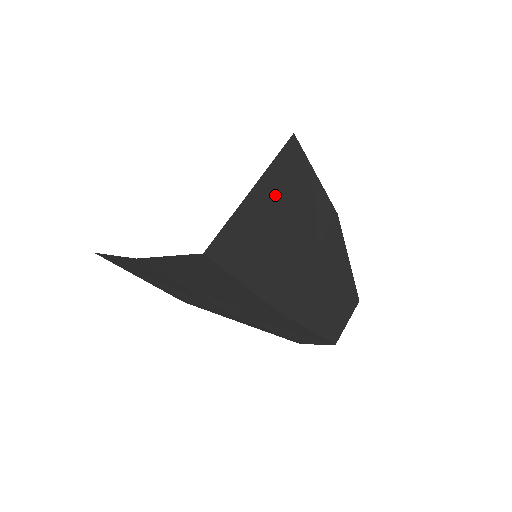
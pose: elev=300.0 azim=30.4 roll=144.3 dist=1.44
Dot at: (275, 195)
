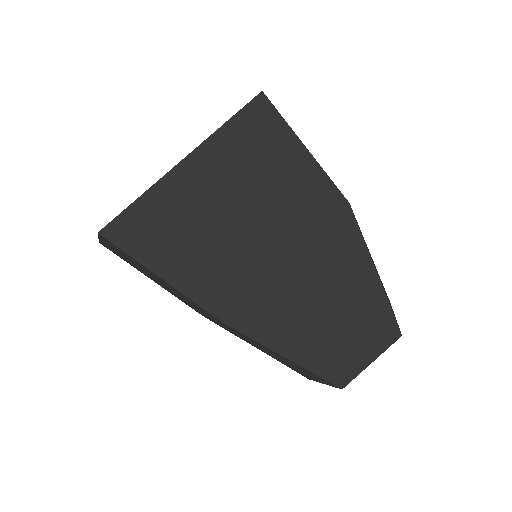
Dot at: (223, 170)
